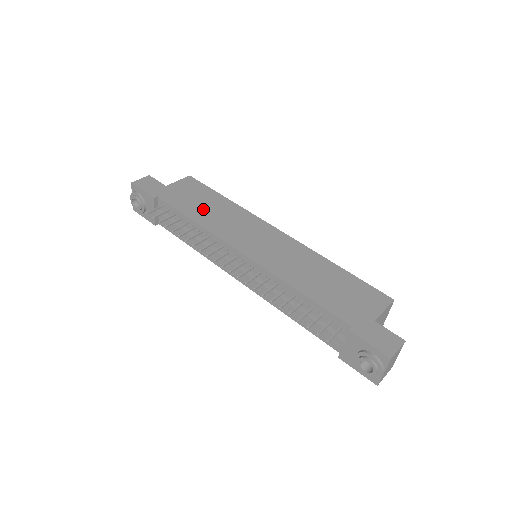
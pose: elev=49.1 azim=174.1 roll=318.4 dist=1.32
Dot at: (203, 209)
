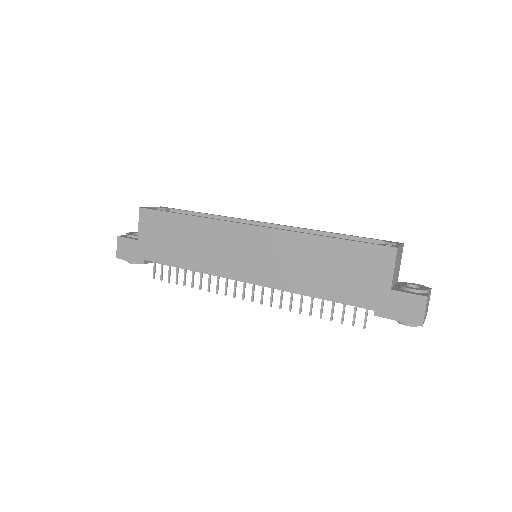
Dot at: (183, 248)
